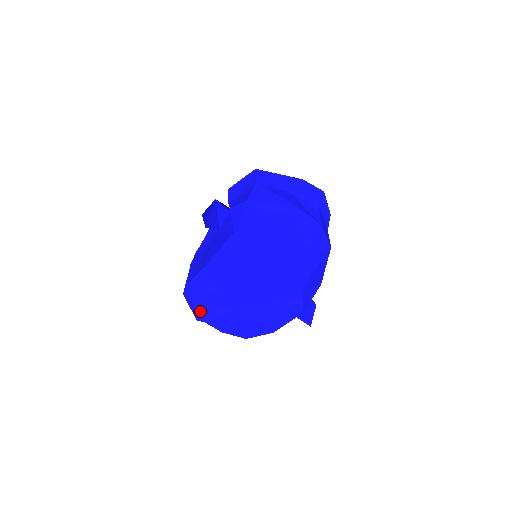
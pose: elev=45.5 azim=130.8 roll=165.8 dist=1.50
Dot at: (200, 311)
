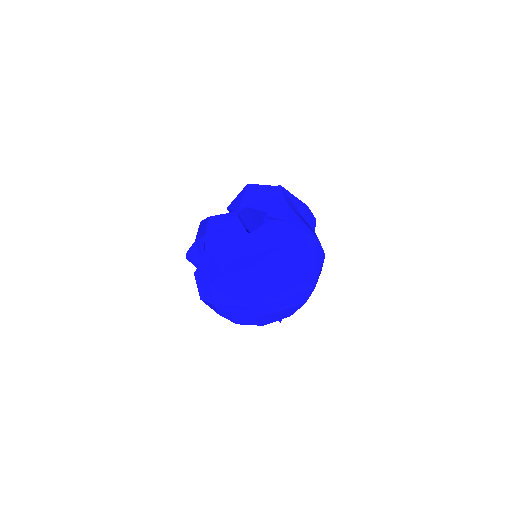
Dot at: (216, 296)
